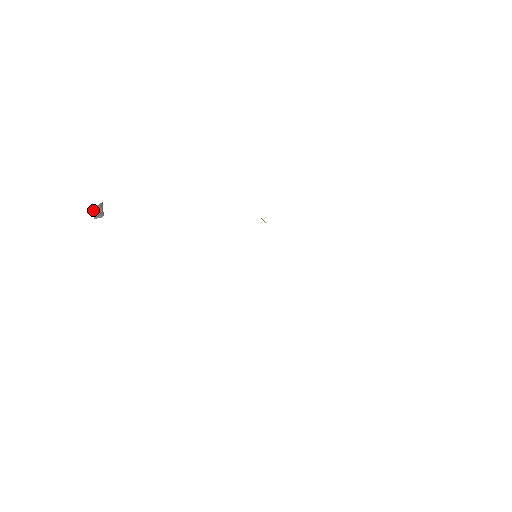
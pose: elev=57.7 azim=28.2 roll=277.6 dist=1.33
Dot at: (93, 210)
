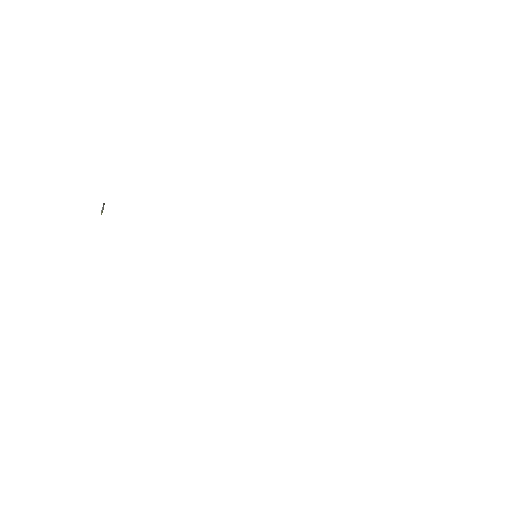
Dot at: occluded
